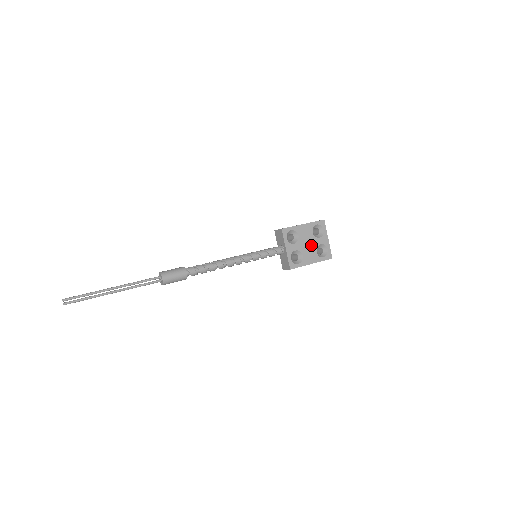
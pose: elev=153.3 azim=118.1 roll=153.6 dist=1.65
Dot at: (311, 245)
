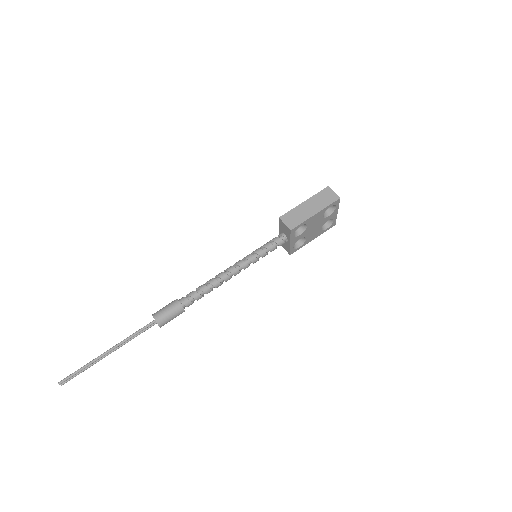
Dot at: (318, 226)
